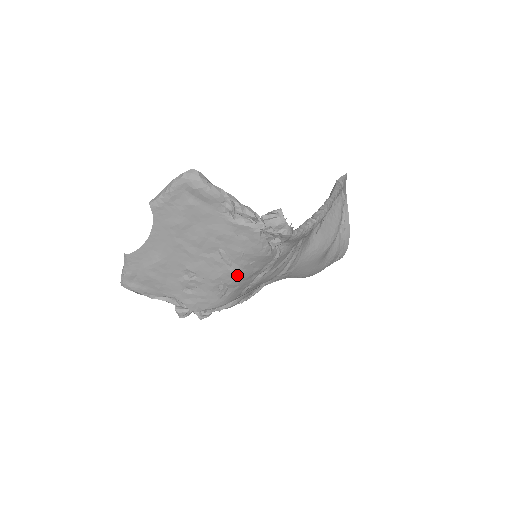
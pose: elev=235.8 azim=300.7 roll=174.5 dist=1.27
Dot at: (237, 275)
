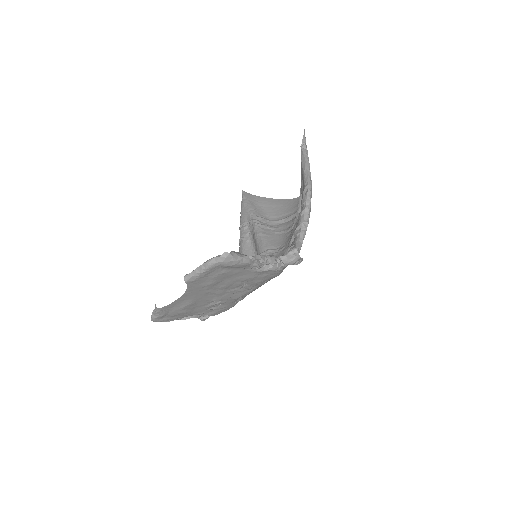
Dot at: (254, 290)
